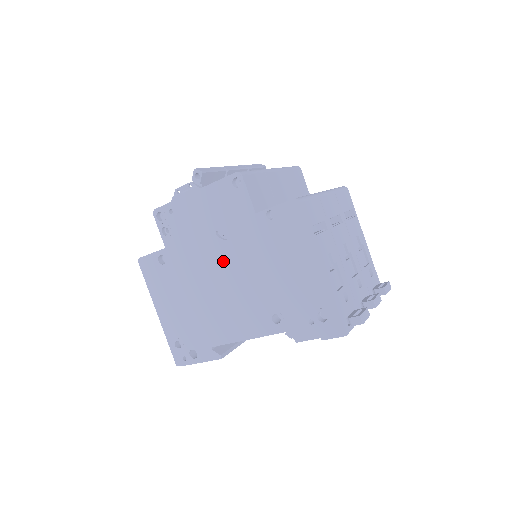
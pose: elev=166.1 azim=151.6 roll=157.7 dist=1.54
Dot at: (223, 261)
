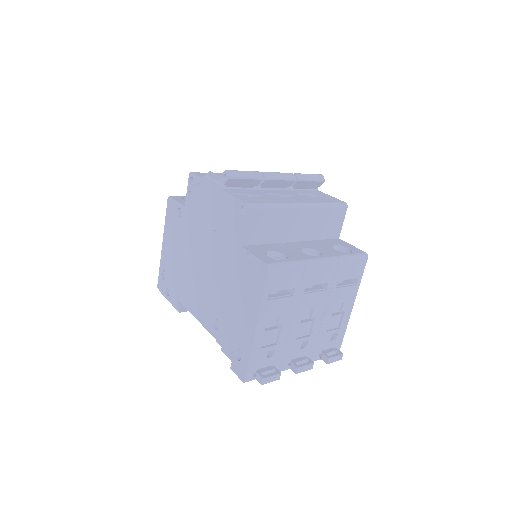
Dot at: (209, 255)
